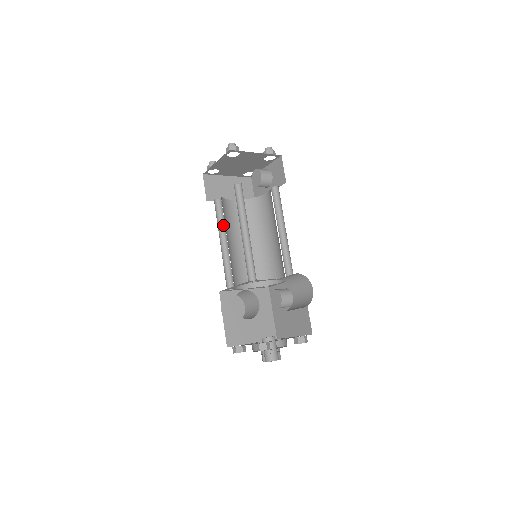
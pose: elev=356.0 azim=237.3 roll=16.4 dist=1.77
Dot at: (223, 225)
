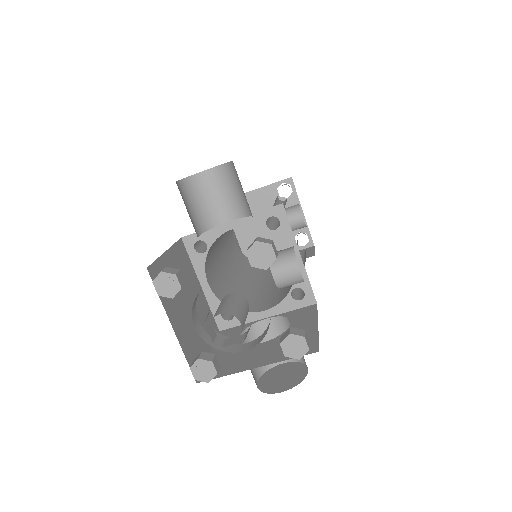
Dot at: occluded
